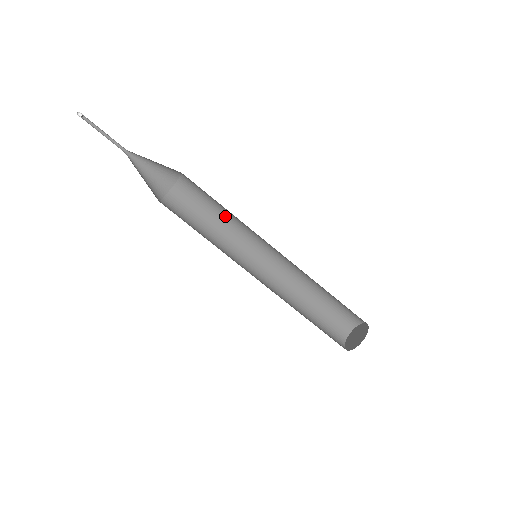
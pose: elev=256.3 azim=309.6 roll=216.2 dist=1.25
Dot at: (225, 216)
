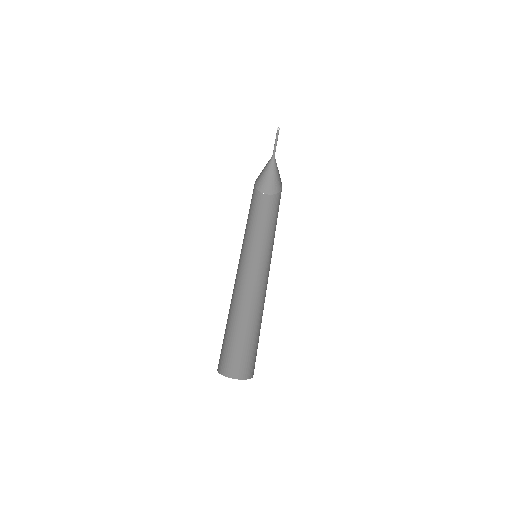
Dot at: (268, 231)
